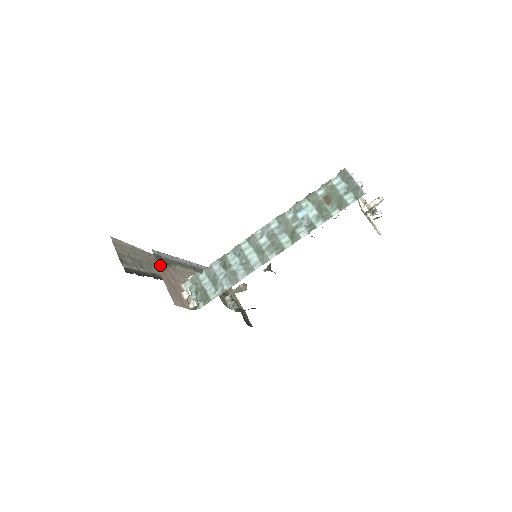
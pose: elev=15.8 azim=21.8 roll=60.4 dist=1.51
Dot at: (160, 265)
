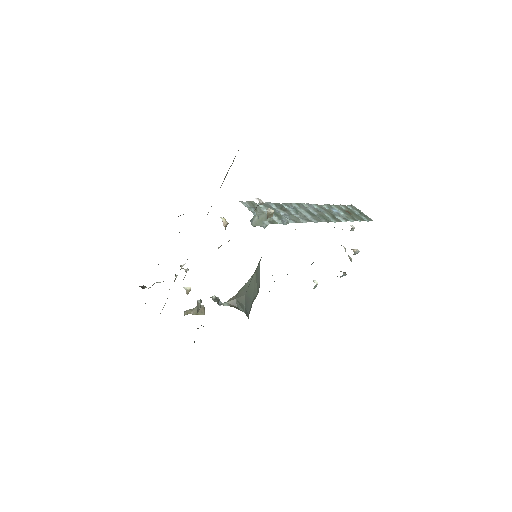
Dot at: occluded
